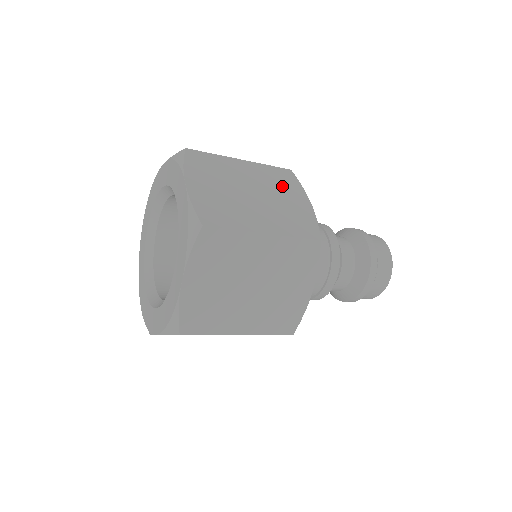
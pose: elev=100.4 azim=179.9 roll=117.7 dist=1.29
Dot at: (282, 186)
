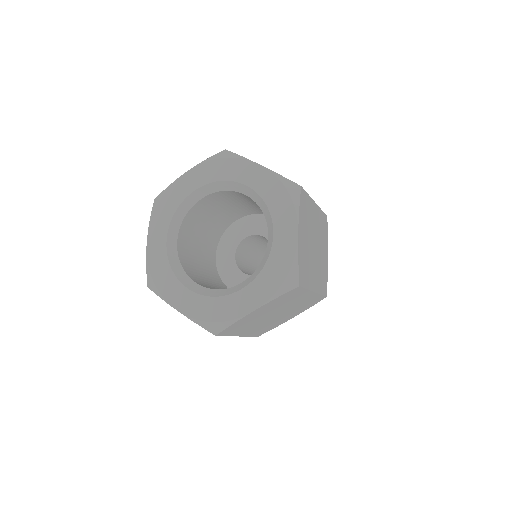
Dot at: occluded
